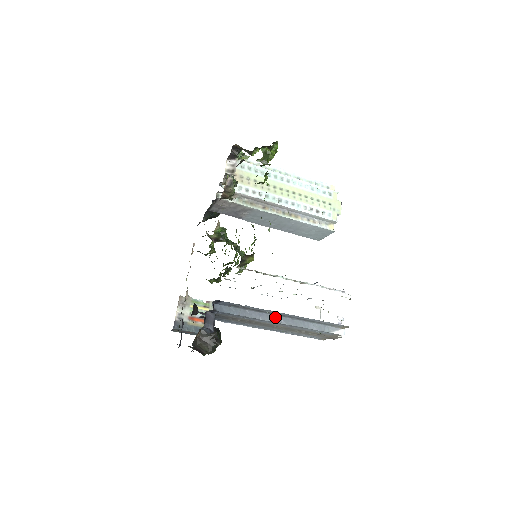
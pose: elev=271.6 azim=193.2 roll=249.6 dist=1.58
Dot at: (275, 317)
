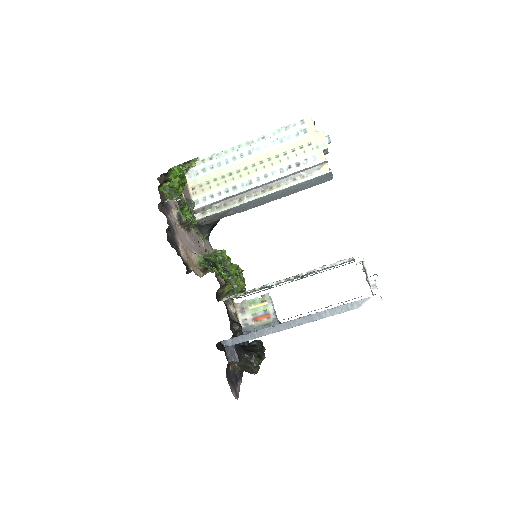
Dot at: (288, 323)
